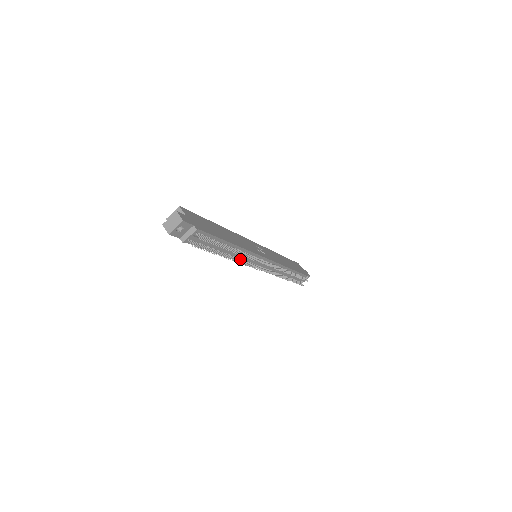
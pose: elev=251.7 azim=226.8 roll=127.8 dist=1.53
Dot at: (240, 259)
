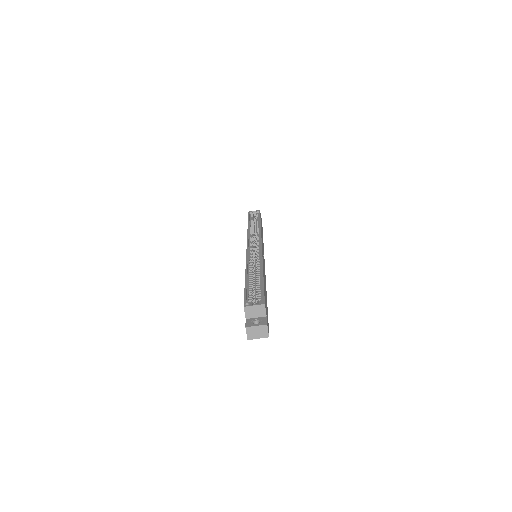
Dot at: occluded
